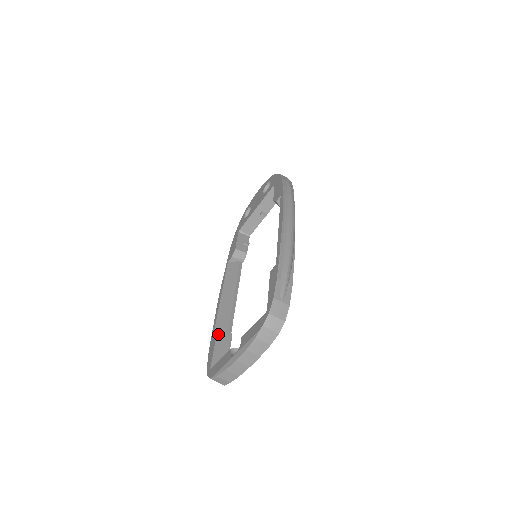
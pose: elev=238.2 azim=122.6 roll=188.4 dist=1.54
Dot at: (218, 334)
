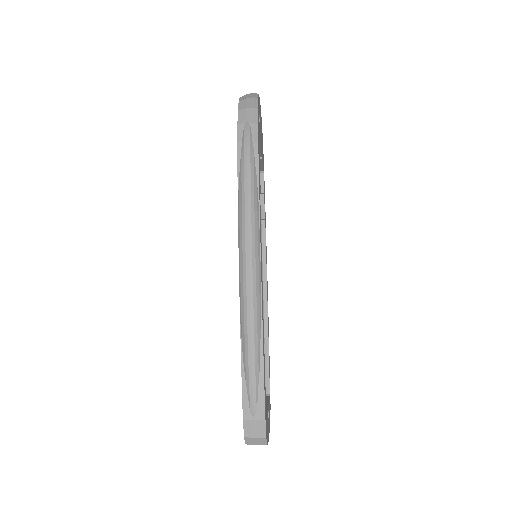
Dot at: occluded
